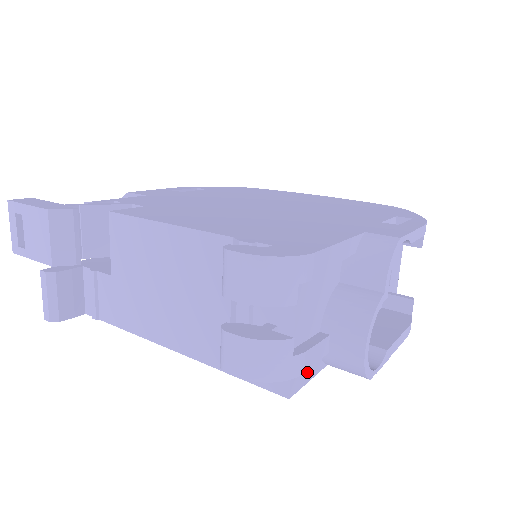
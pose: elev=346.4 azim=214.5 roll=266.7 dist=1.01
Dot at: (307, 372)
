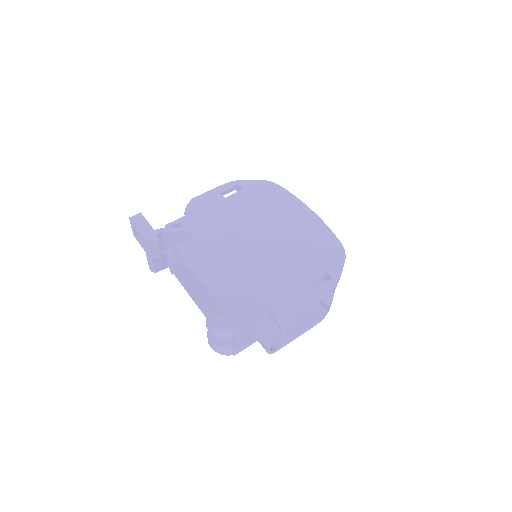
Dot at: occluded
